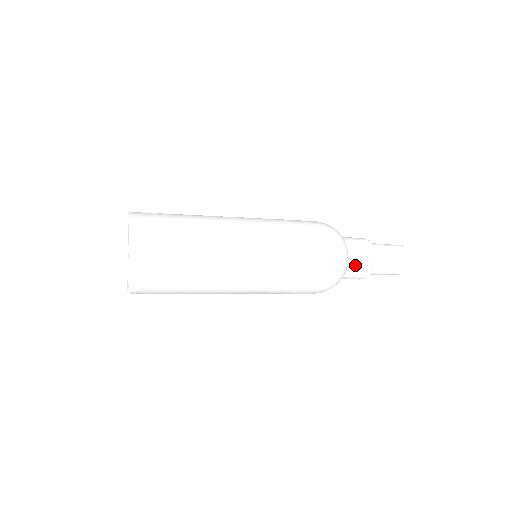
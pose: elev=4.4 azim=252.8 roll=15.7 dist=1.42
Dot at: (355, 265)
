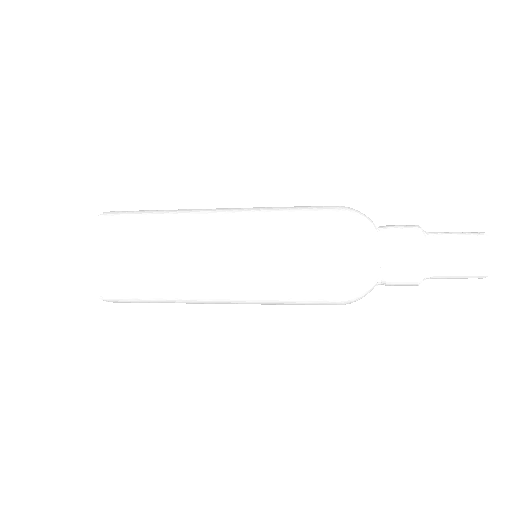
Dot at: (391, 237)
